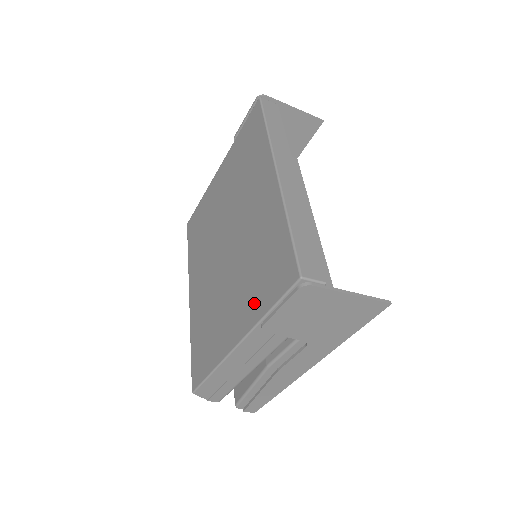
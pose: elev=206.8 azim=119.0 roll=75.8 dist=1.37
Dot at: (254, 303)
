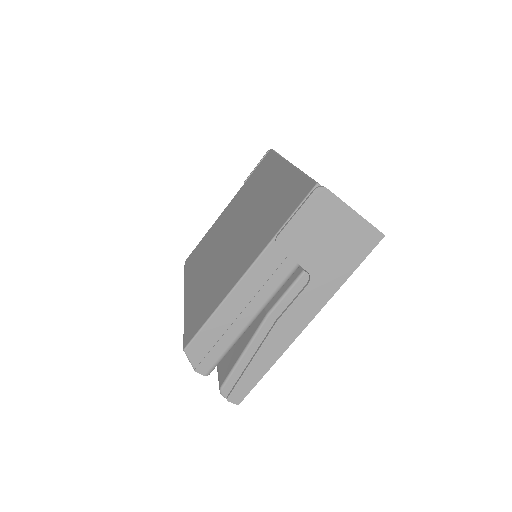
Dot at: (268, 233)
